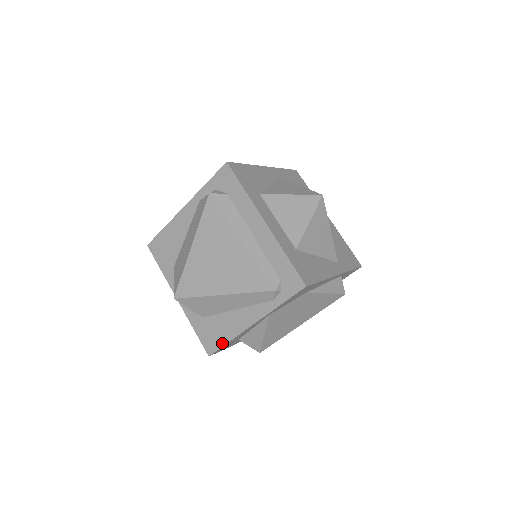
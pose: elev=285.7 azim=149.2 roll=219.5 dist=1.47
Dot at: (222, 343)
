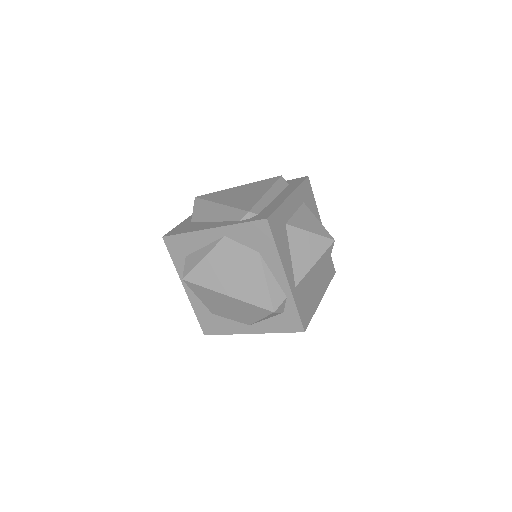
Dot at: (180, 233)
